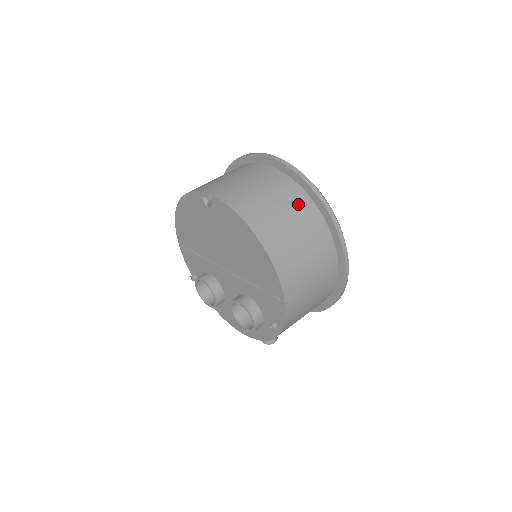
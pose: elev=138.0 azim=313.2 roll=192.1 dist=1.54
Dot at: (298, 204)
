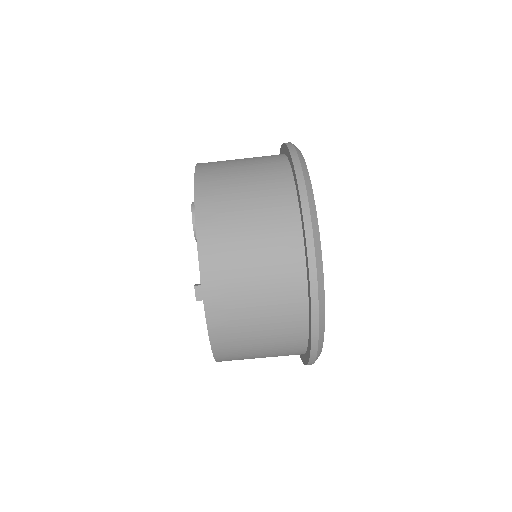
Dot at: (287, 347)
